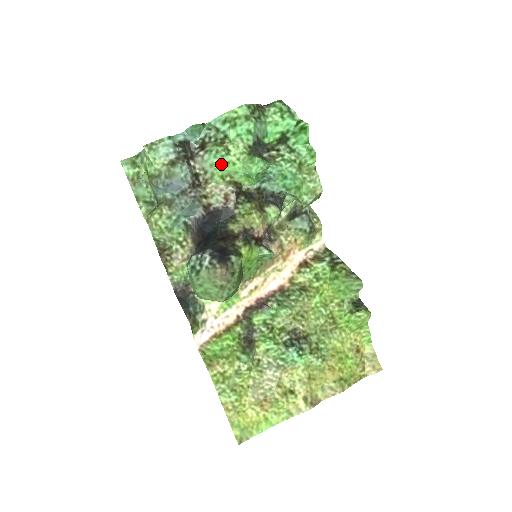
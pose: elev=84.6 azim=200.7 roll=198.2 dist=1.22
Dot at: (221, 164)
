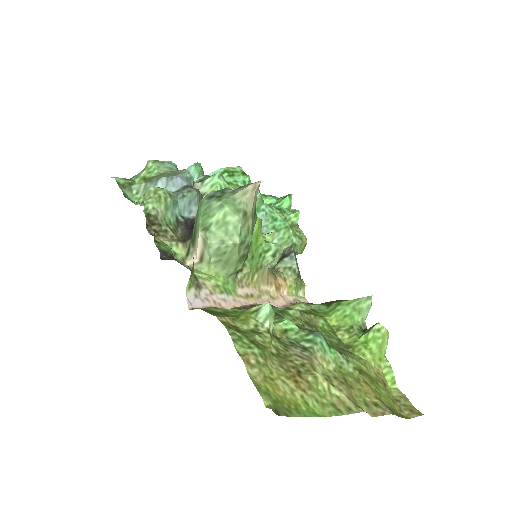
Dot at: (222, 186)
